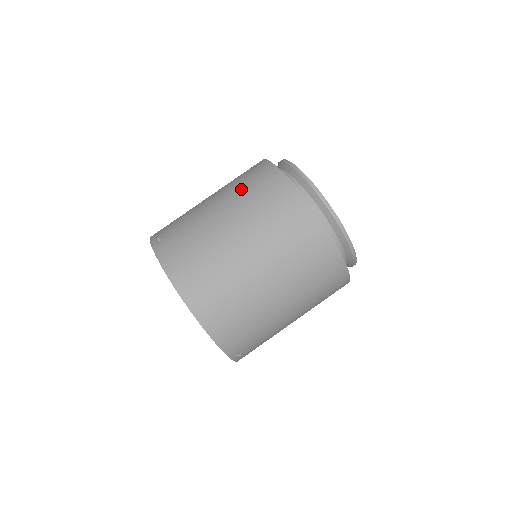
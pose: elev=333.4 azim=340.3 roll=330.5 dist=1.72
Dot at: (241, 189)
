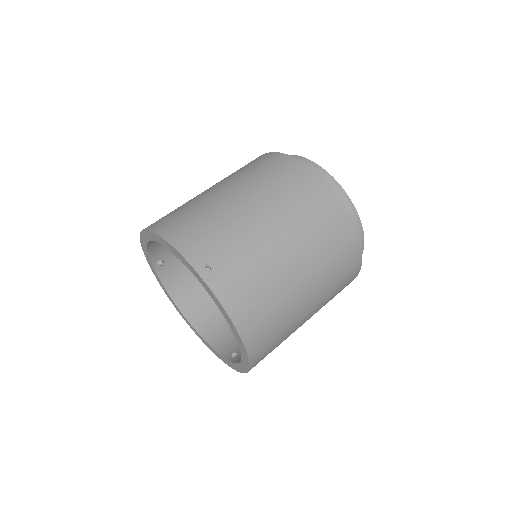
Dot at: (304, 217)
